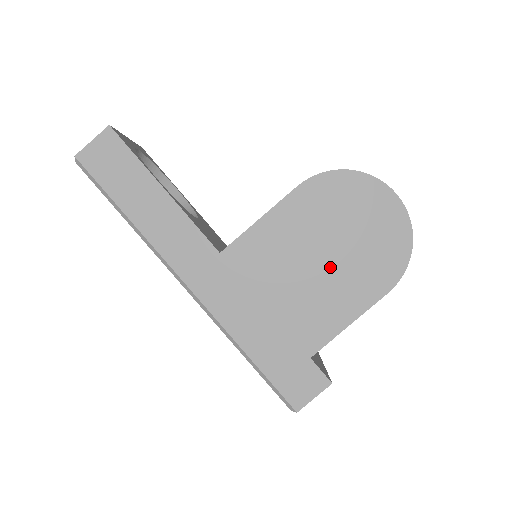
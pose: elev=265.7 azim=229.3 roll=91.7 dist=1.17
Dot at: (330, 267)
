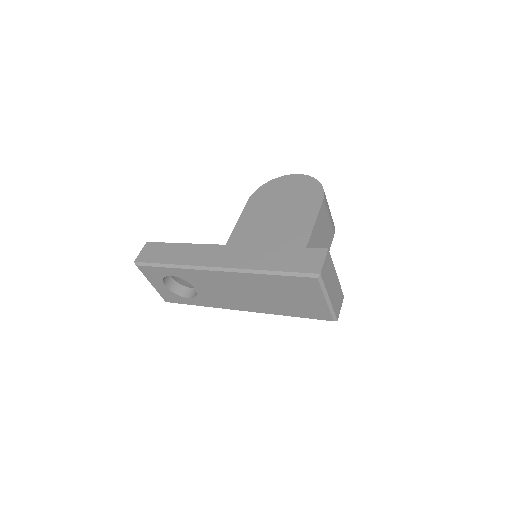
Dot at: (285, 212)
